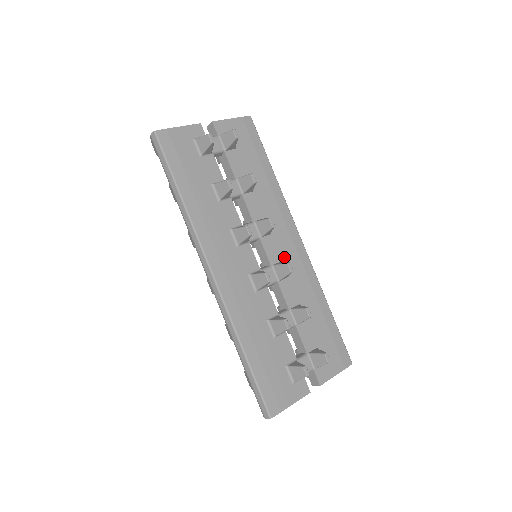
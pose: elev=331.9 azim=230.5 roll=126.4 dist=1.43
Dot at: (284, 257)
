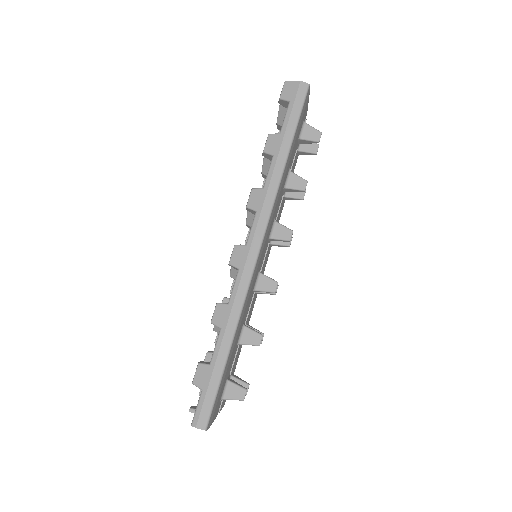
Dot at: occluded
